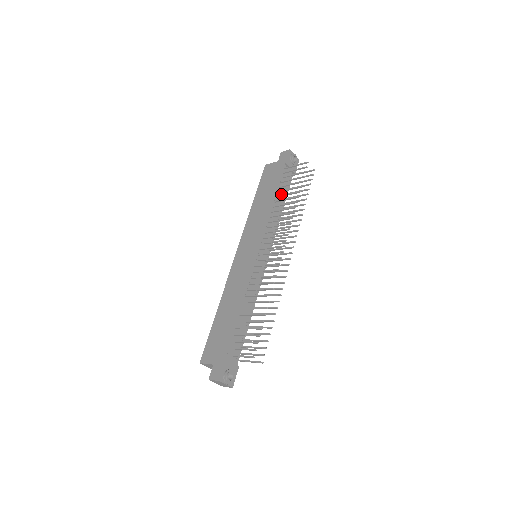
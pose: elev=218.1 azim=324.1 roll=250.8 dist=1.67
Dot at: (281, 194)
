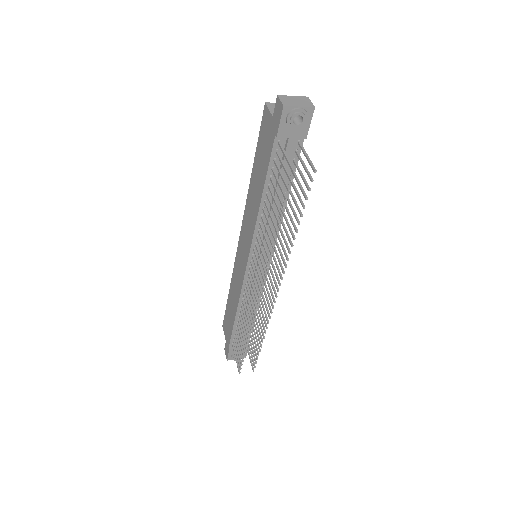
Dot at: occluded
